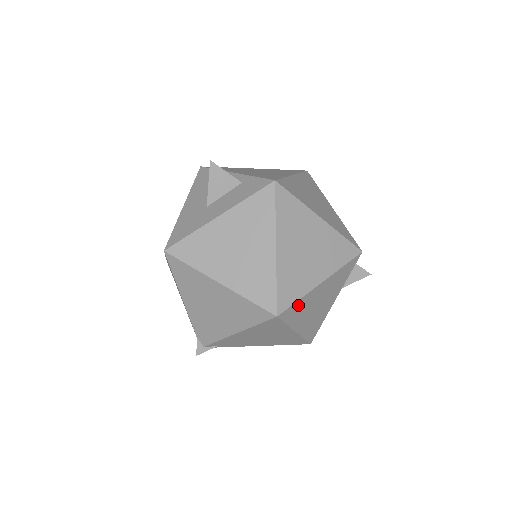
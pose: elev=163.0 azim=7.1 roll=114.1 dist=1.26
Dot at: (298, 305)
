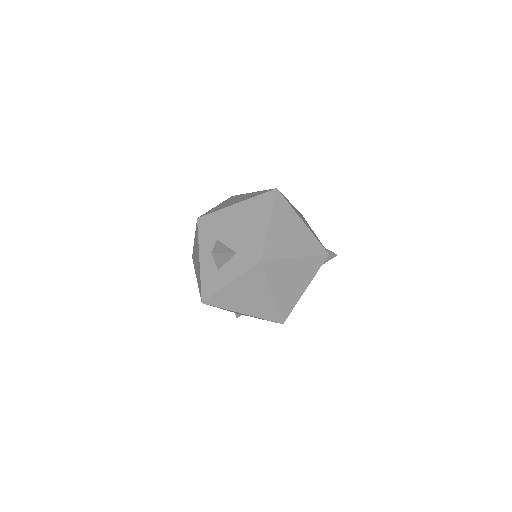
Dot at: occluded
